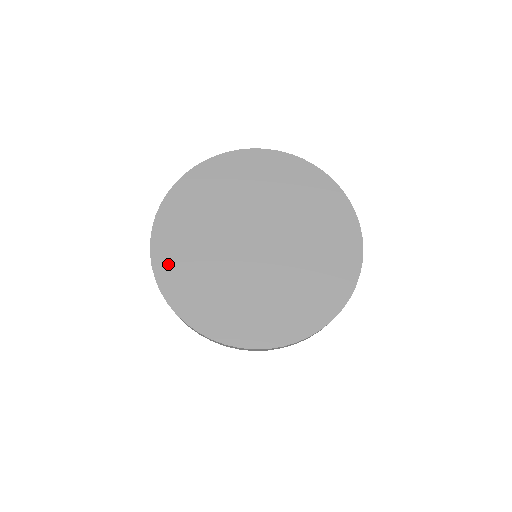
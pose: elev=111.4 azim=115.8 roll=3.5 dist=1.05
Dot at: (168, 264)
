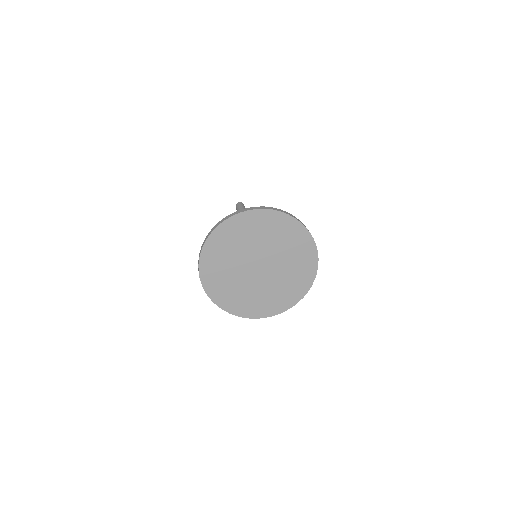
Dot at: (230, 305)
